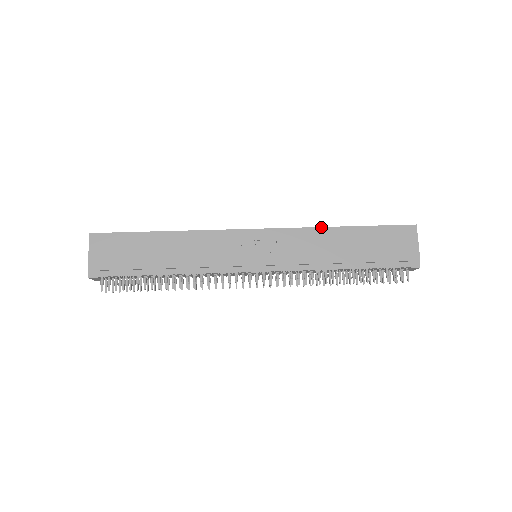
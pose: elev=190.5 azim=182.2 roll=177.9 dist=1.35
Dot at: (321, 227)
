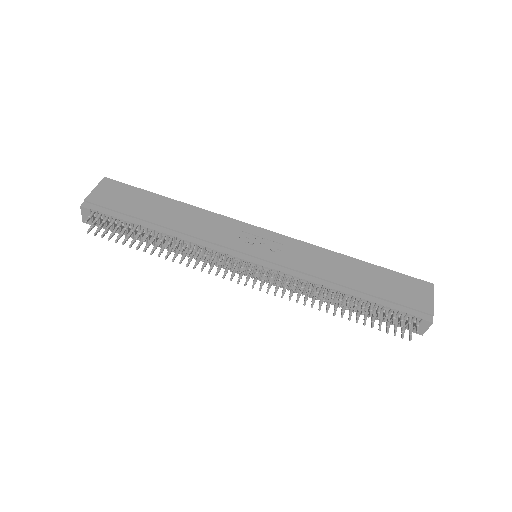
Dot at: (332, 251)
